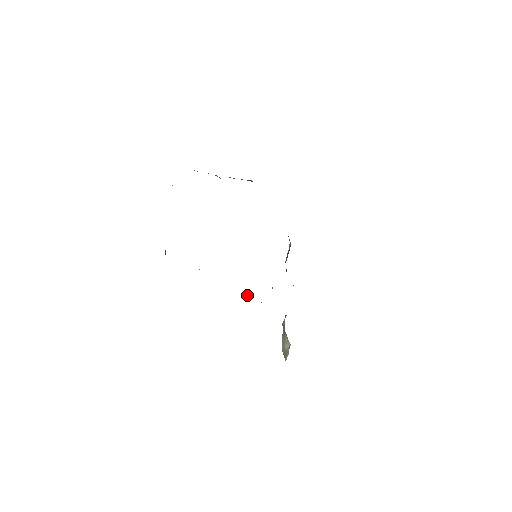
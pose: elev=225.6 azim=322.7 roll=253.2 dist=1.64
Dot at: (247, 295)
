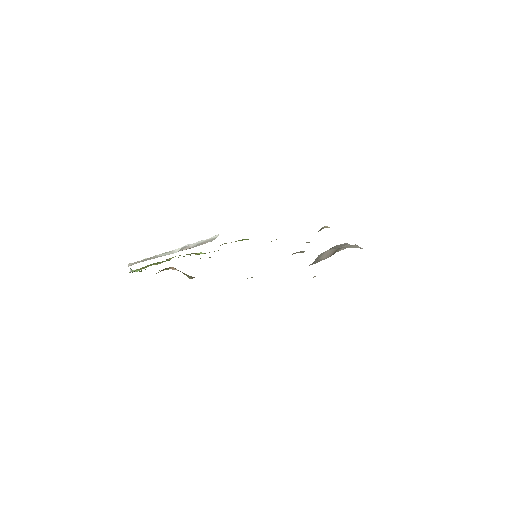
Dot at: occluded
